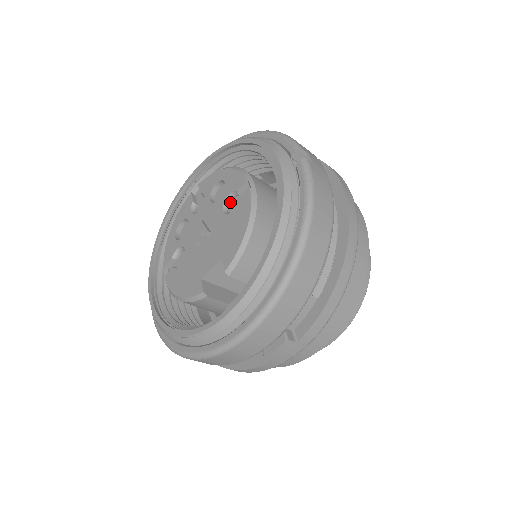
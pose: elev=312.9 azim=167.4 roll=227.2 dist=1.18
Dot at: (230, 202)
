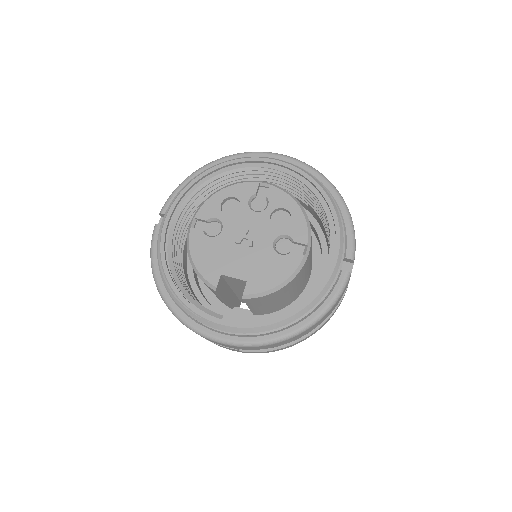
Dot at: (282, 238)
